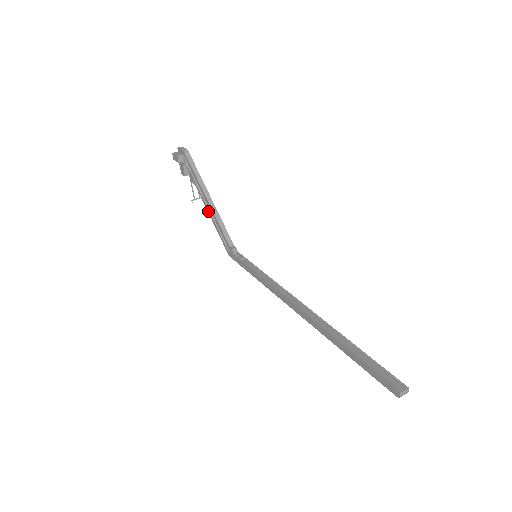
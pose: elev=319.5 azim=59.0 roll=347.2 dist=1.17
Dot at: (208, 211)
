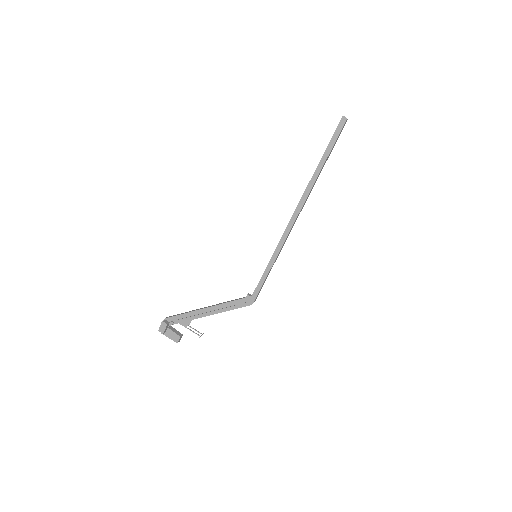
Dot at: (213, 313)
